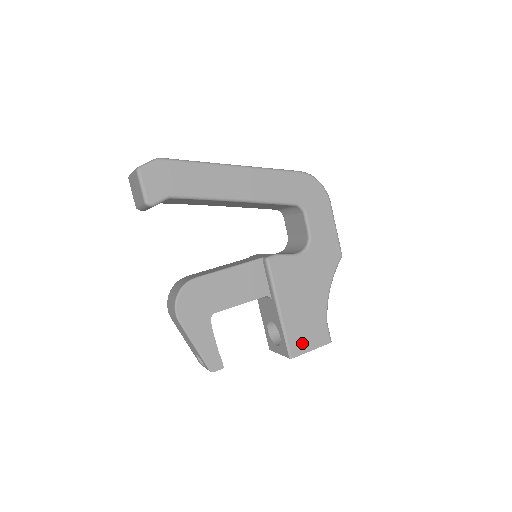
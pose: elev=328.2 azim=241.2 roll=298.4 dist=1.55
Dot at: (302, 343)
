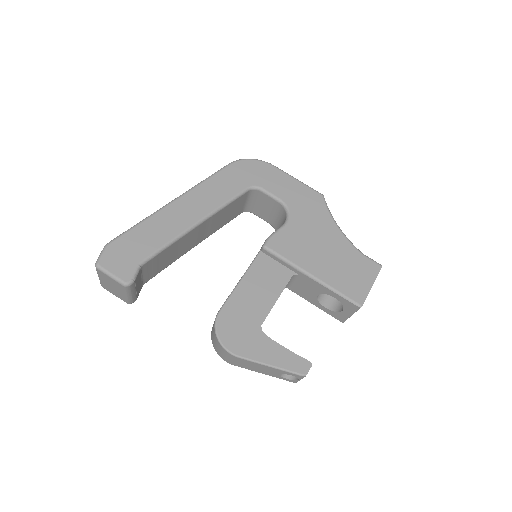
Dot at: (358, 287)
